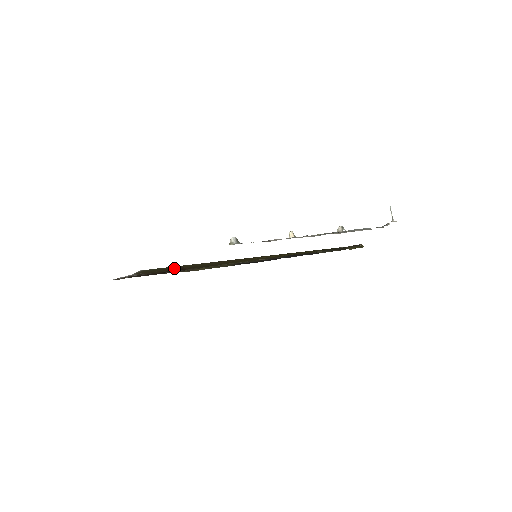
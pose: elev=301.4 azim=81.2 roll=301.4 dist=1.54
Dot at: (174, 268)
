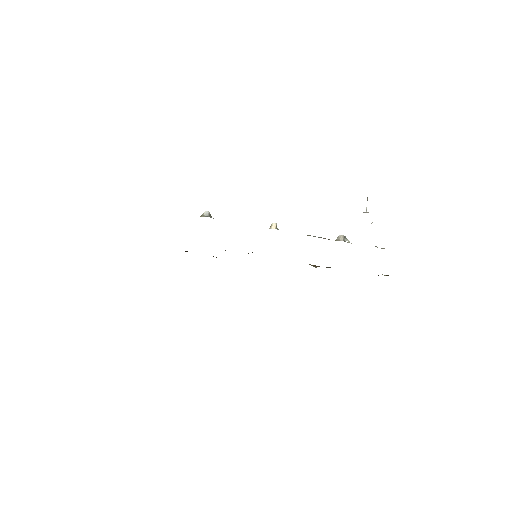
Dot at: occluded
